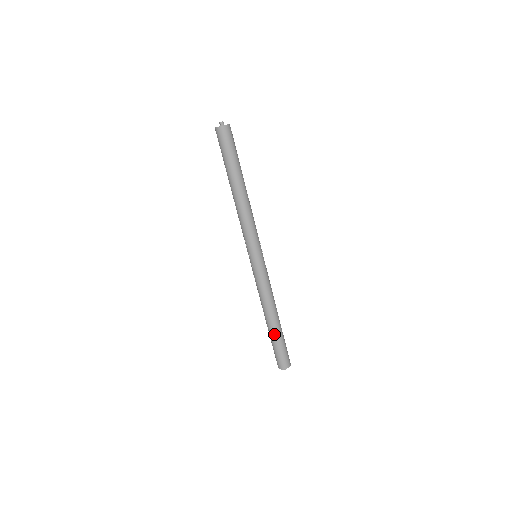
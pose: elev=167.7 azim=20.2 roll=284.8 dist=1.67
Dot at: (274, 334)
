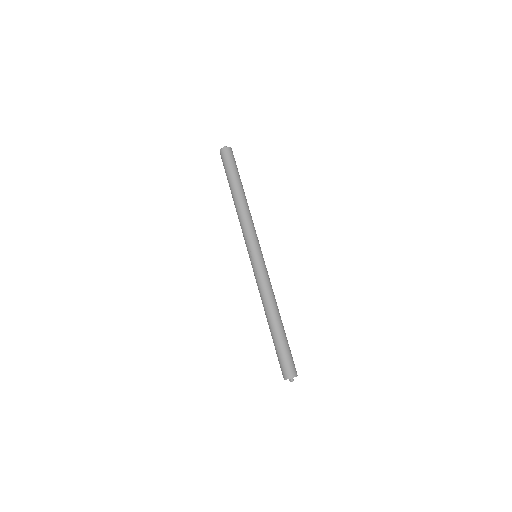
Dot at: (279, 334)
